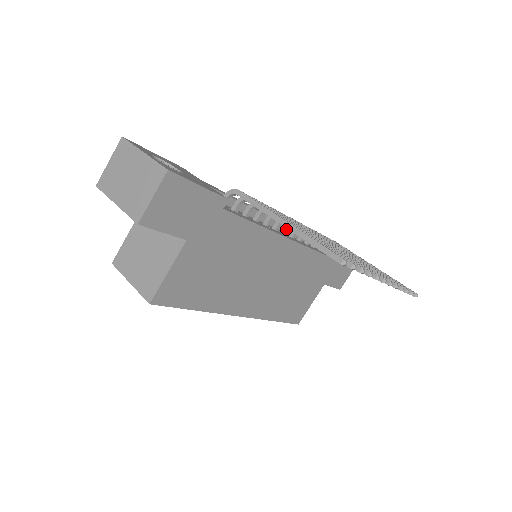
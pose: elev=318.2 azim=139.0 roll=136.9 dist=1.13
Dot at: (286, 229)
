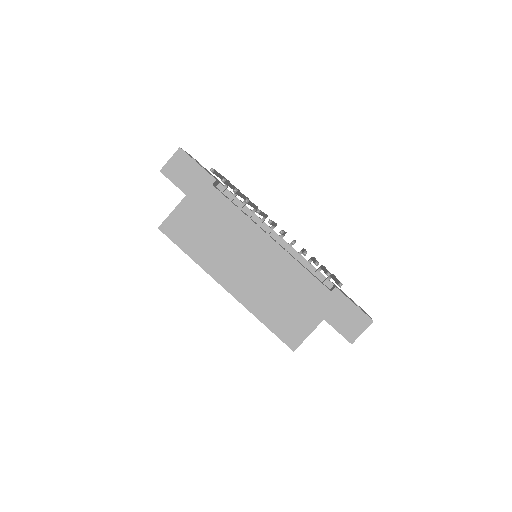
Dot at: (278, 238)
